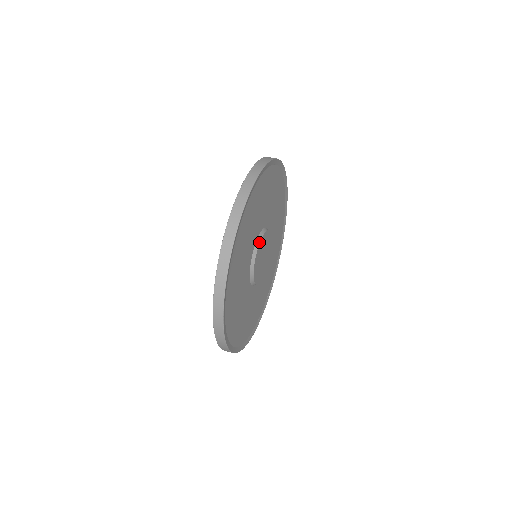
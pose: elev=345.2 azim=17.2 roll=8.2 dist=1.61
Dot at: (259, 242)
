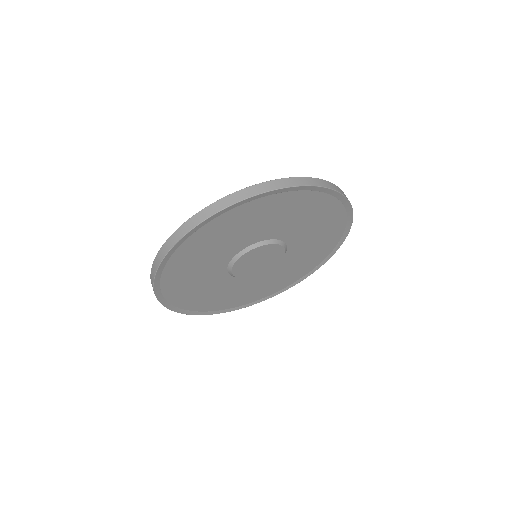
Dot at: (260, 245)
